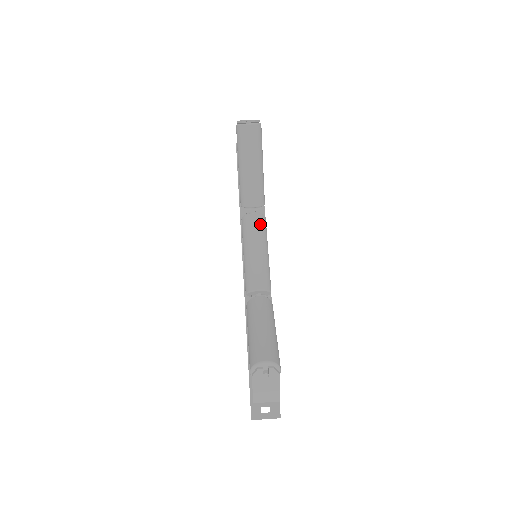
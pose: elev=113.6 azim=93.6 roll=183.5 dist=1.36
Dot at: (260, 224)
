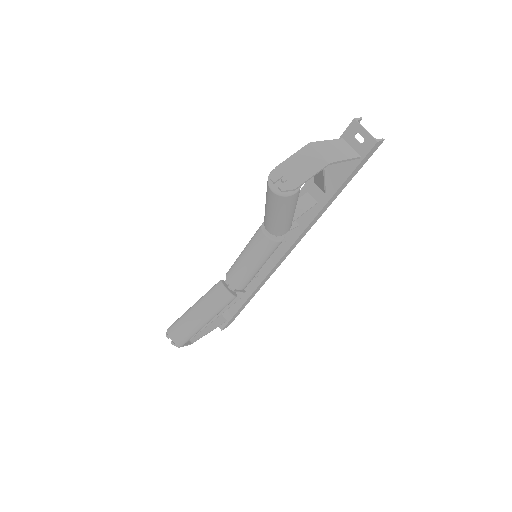
Dot at: (264, 247)
